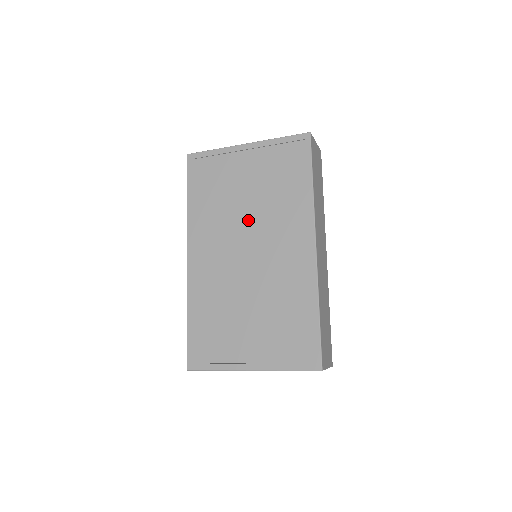
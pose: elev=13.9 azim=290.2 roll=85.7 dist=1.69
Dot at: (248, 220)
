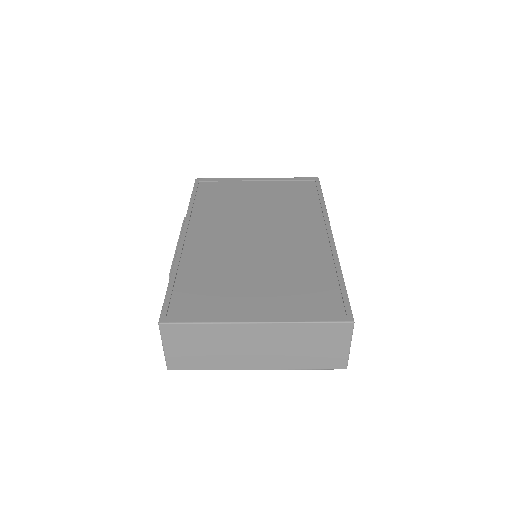
Dot at: (257, 216)
